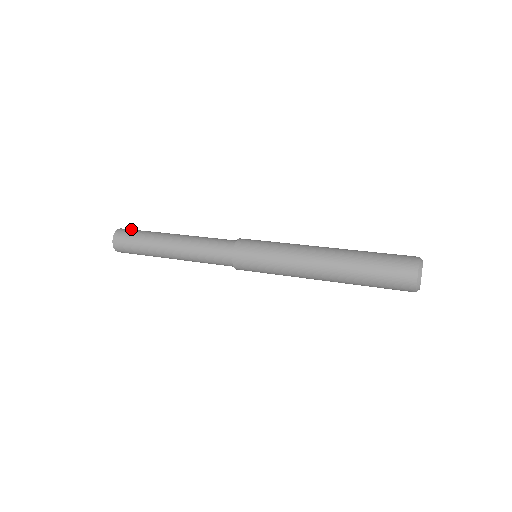
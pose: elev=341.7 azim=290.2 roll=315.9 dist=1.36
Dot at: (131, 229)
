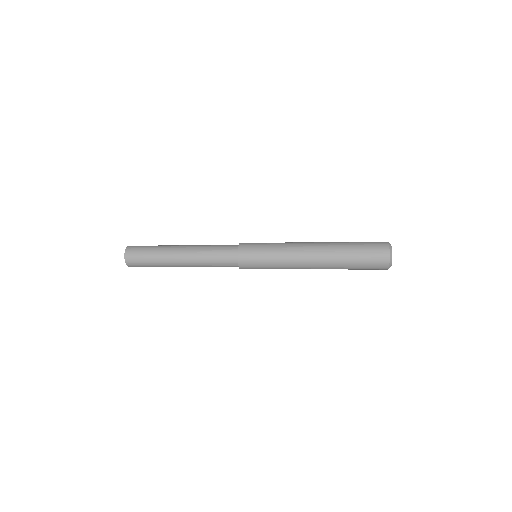
Dot at: occluded
